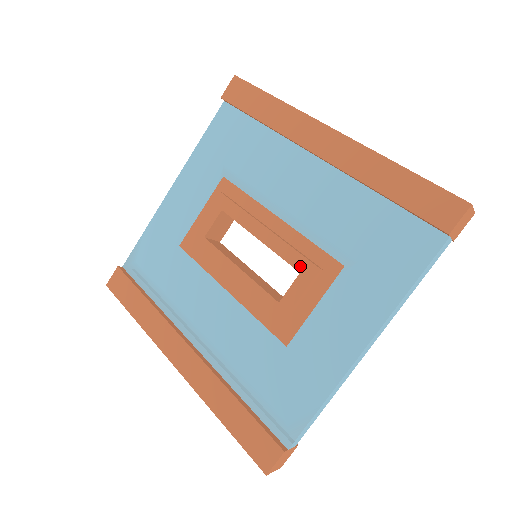
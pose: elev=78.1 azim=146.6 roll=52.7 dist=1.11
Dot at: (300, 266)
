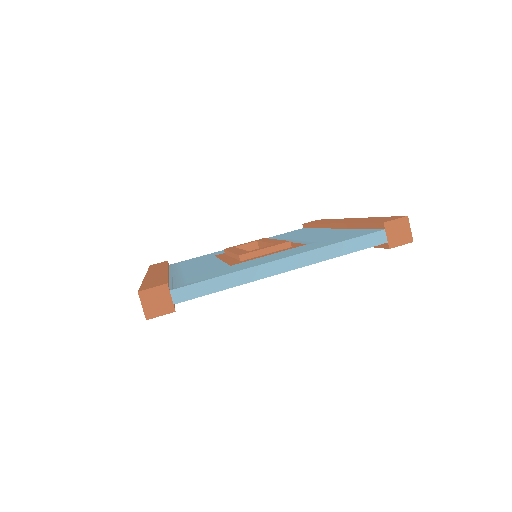
Dot at: (279, 242)
